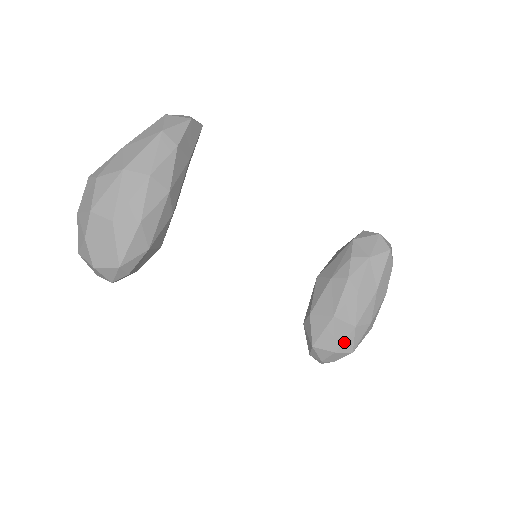
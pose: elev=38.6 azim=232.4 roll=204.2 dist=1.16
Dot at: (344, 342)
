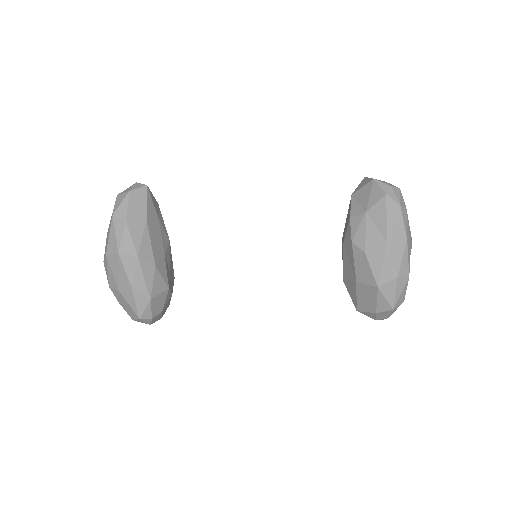
Dot at: (377, 303)
